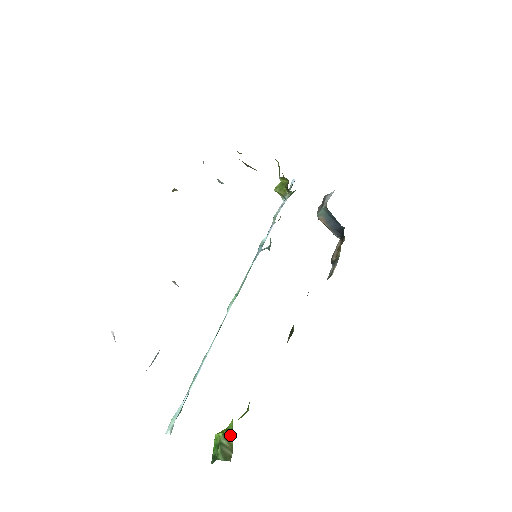
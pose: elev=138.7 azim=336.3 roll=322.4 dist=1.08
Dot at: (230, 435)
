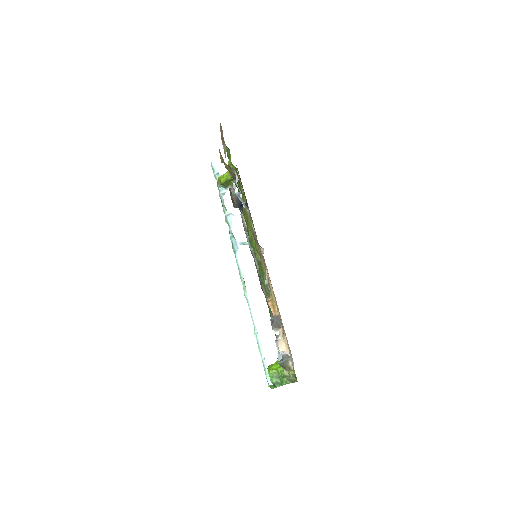
Dot at: occluded
